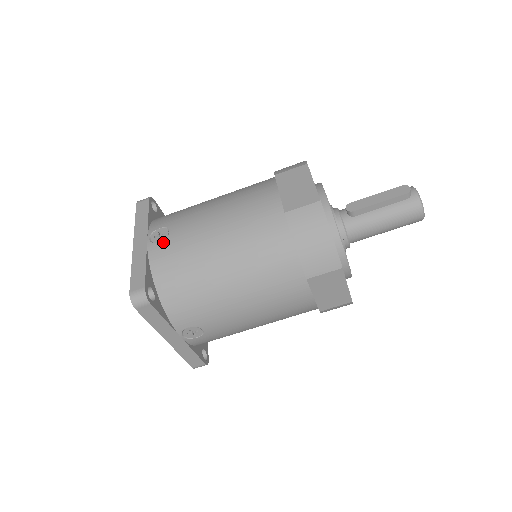
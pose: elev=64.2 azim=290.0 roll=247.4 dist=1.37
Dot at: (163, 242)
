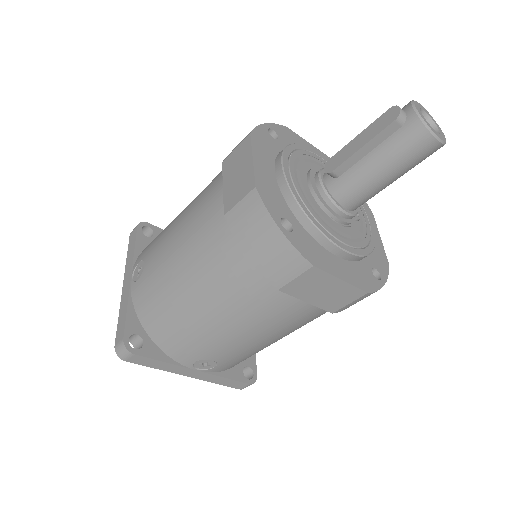
Dot at: (140, 279)
